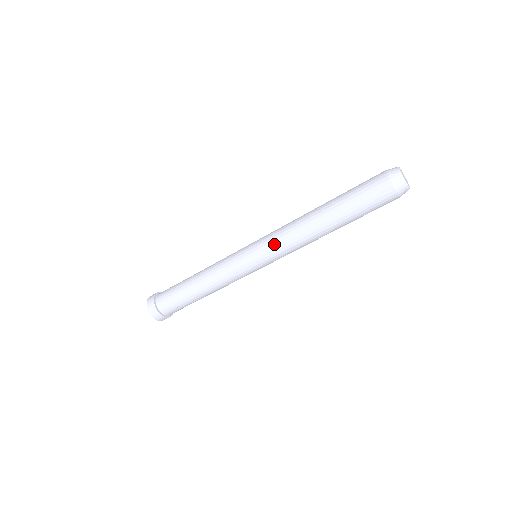
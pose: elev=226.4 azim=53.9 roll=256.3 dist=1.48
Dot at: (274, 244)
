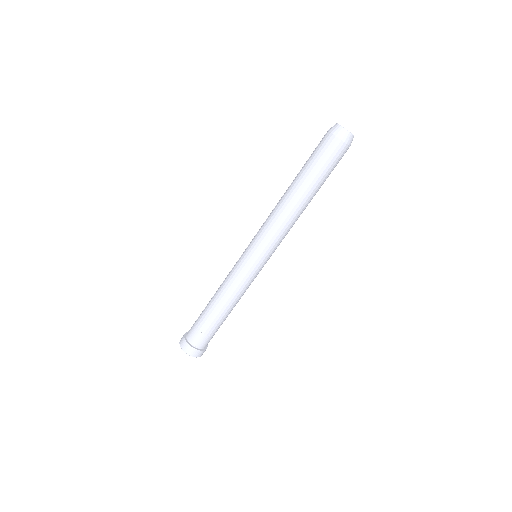
Dot at: (261, 231)
